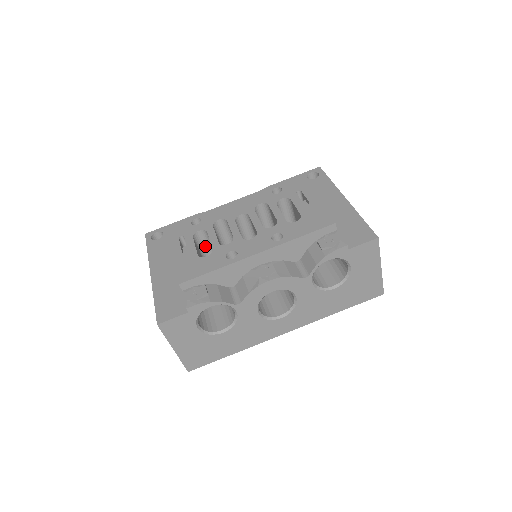
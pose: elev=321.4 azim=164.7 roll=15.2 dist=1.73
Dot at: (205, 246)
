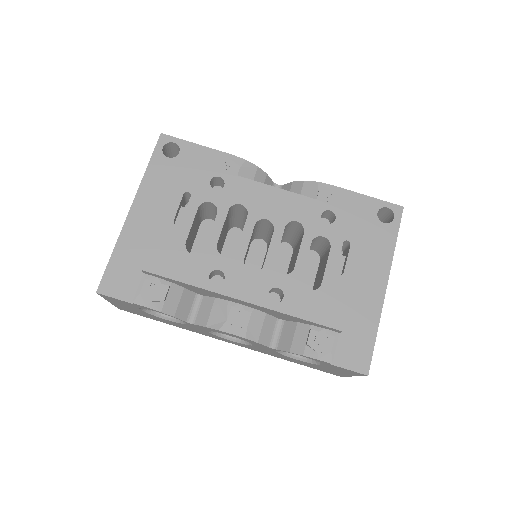
Dot at: (210, 212)
